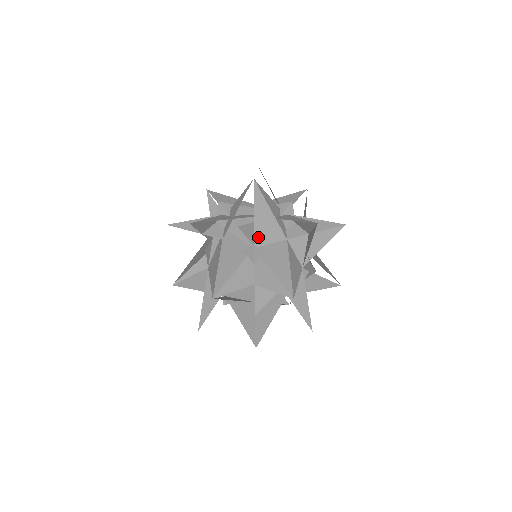
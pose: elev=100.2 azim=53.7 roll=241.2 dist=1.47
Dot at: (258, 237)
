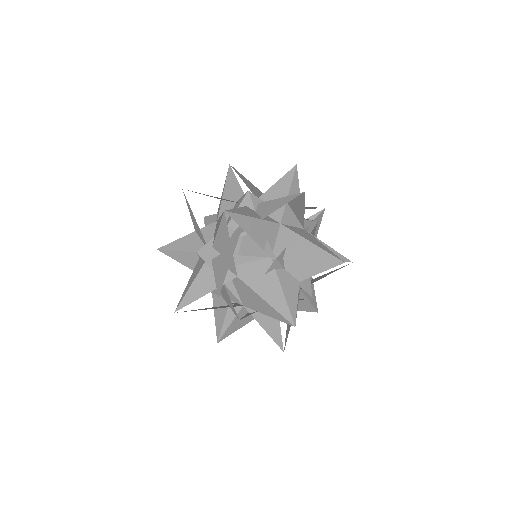
Dot at: (267, 247)
